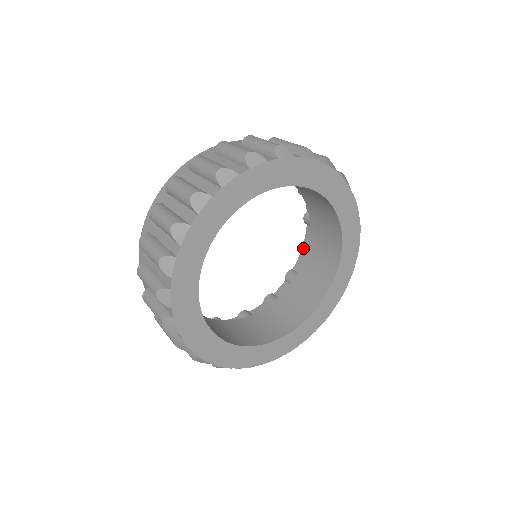
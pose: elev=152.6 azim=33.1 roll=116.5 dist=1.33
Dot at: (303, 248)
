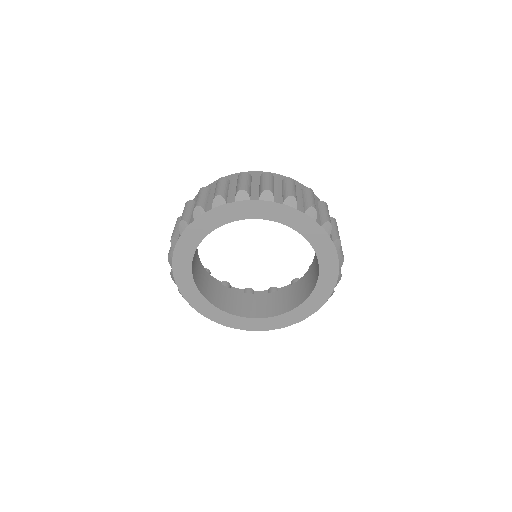
Dot at: occluded
